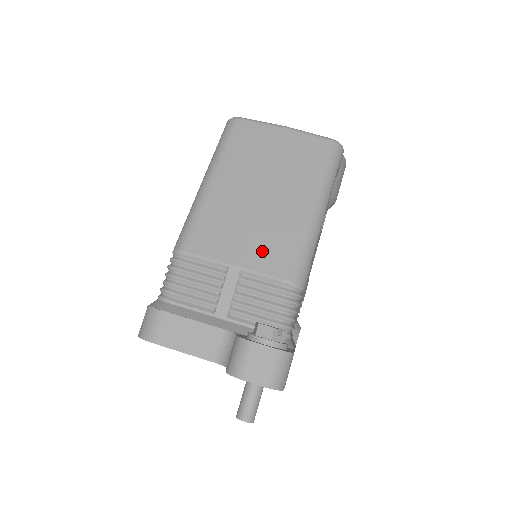
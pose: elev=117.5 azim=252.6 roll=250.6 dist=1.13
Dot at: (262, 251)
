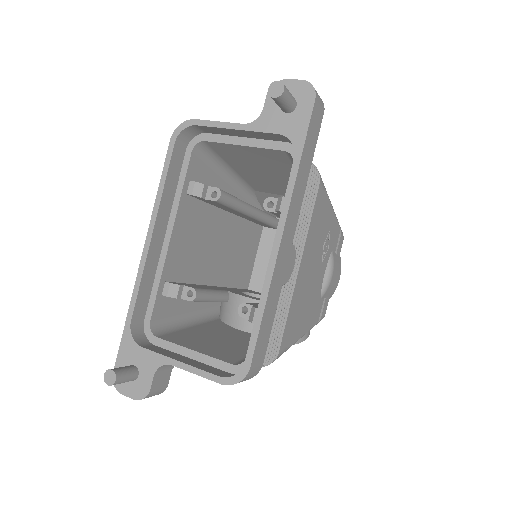
Dot at: occluded
